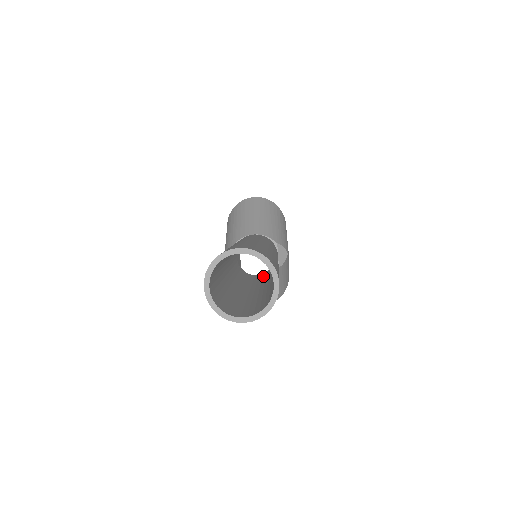
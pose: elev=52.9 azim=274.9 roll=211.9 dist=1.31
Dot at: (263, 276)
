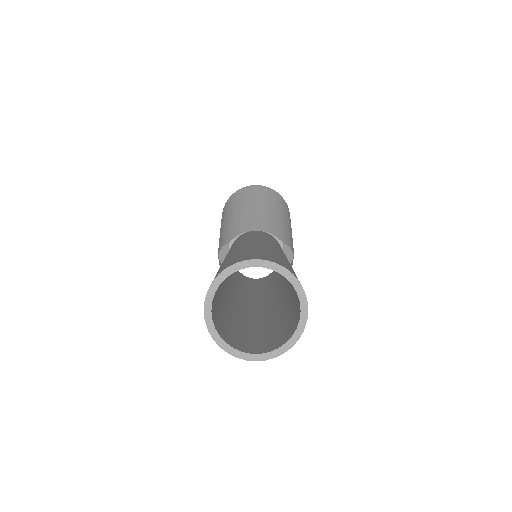
Dot at: (265, 282)
